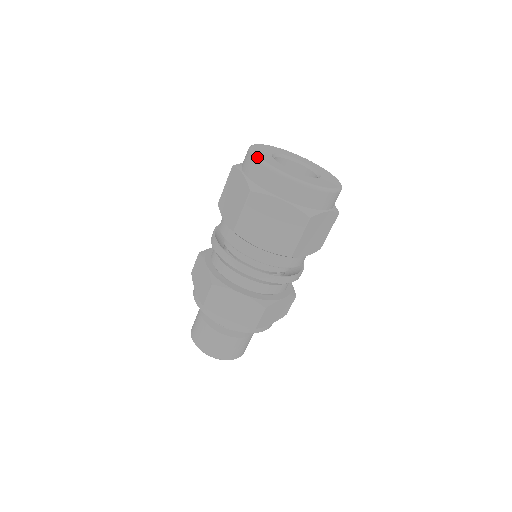
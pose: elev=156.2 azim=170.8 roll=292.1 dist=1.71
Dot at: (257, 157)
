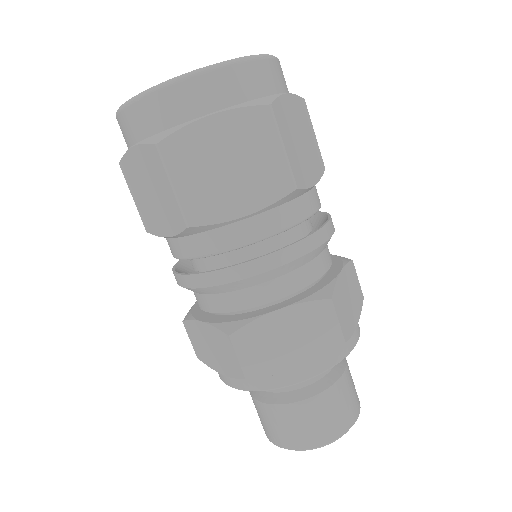
Dot at: occluded
